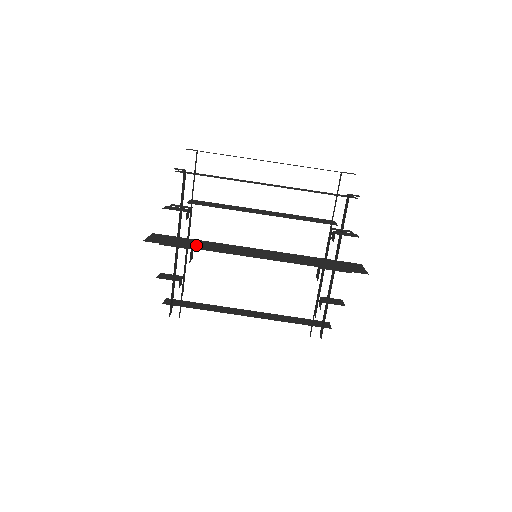
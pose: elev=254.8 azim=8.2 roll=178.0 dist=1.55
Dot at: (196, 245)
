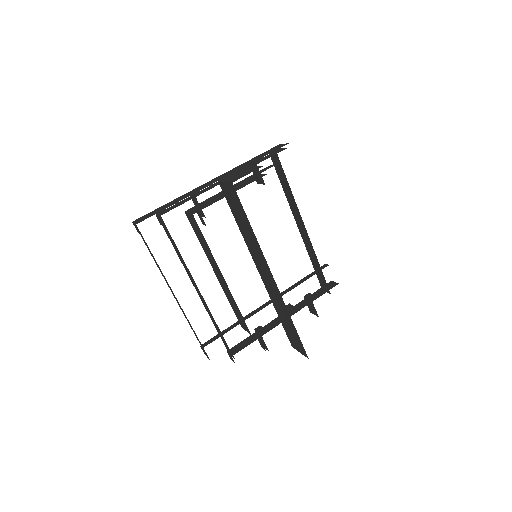
Dot at: occluded
